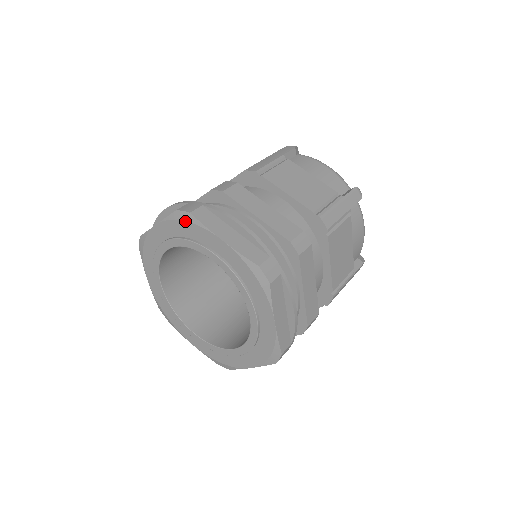
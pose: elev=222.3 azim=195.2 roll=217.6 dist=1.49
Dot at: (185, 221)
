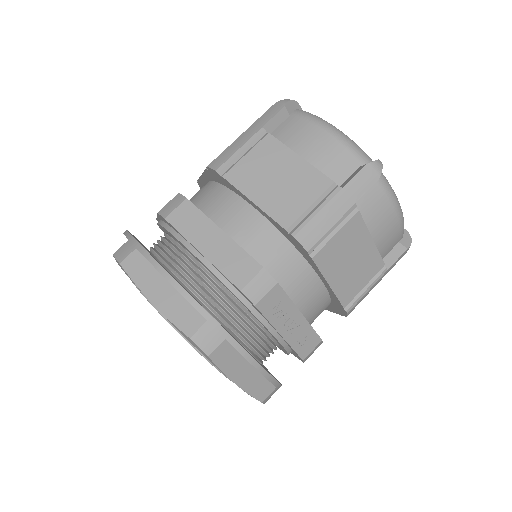
Dot at: occluded
